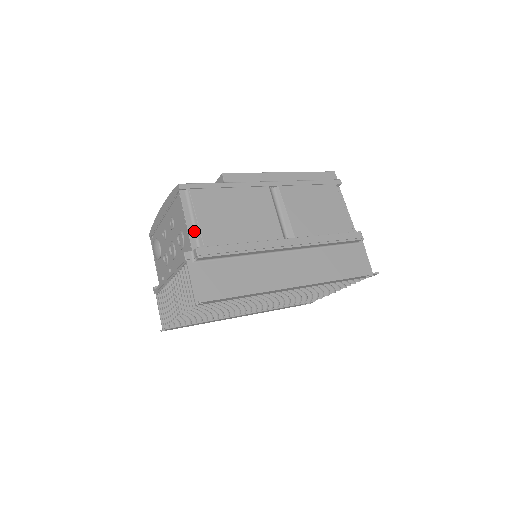
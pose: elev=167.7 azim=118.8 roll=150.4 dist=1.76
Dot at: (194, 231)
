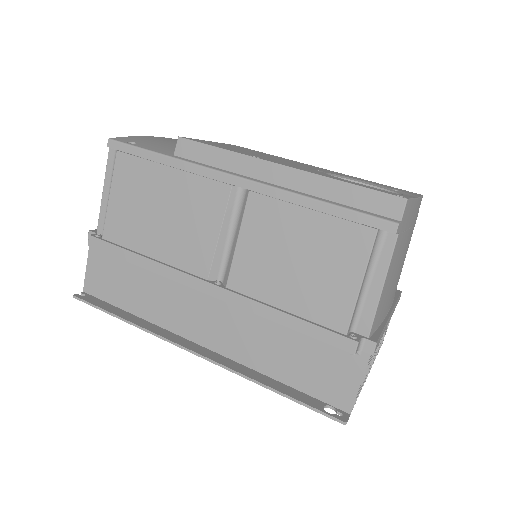
Dot at: (106, 210)
